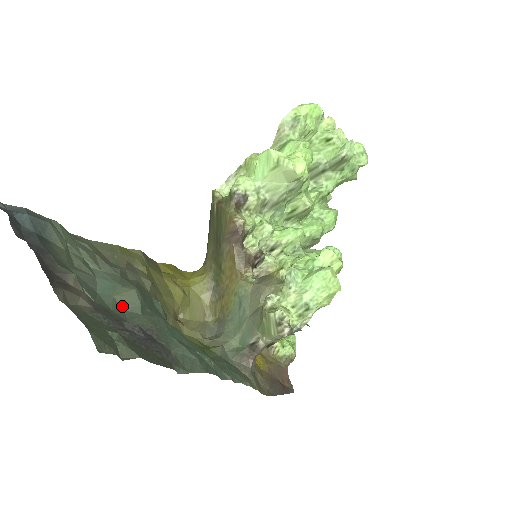
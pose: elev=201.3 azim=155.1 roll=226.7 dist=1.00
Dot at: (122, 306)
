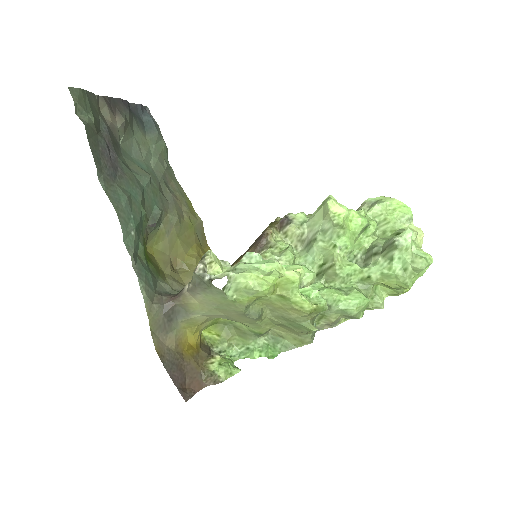
Dot at: (131, 166)
